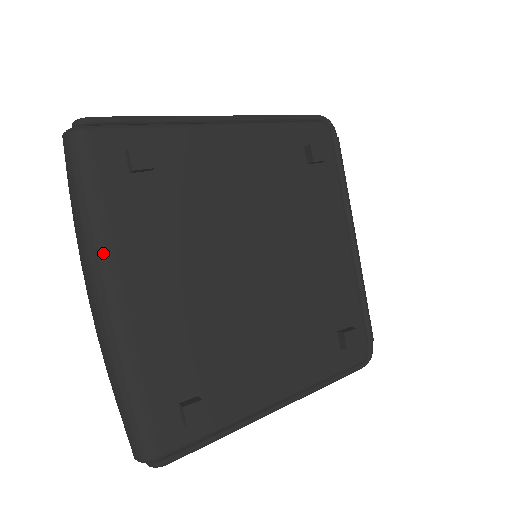
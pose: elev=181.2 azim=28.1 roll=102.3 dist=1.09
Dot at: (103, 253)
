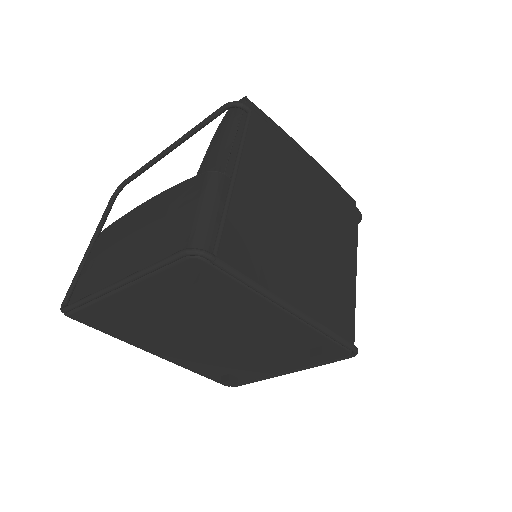
Dot at: occluded
